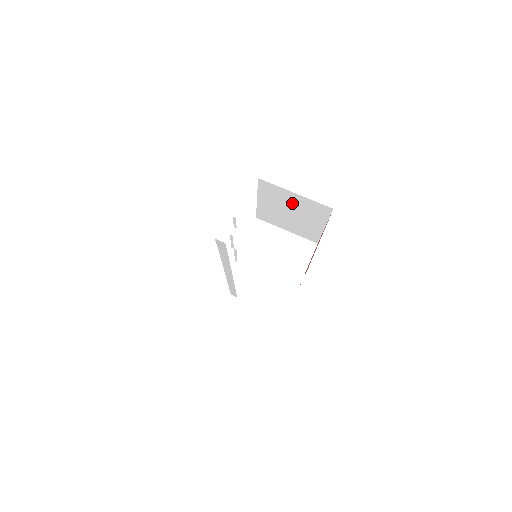
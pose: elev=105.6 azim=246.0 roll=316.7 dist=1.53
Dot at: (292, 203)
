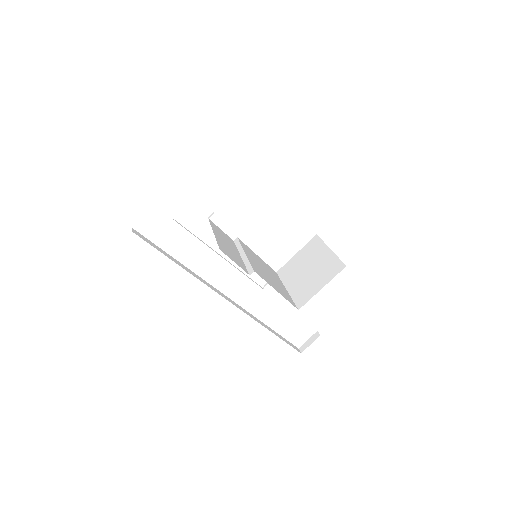
Dot at: occluded
